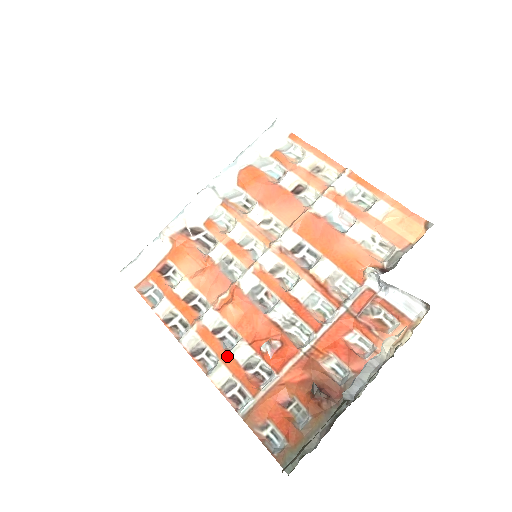
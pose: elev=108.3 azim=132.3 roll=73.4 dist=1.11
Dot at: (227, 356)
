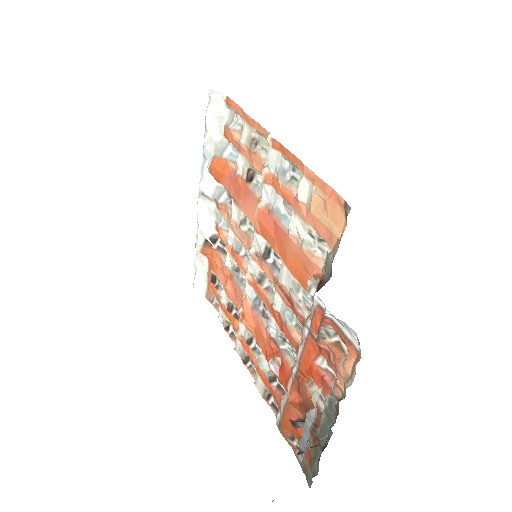
Dot at: (258, 368)
